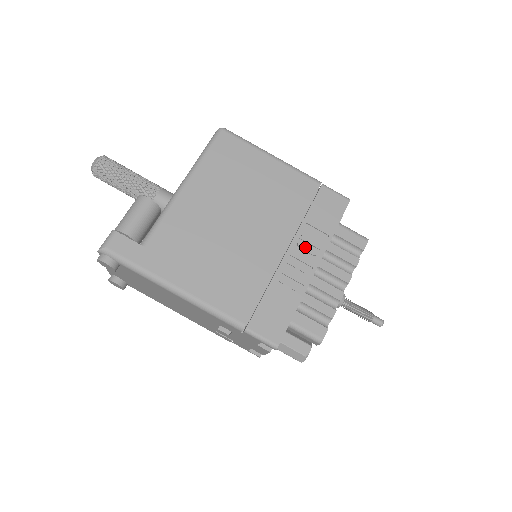
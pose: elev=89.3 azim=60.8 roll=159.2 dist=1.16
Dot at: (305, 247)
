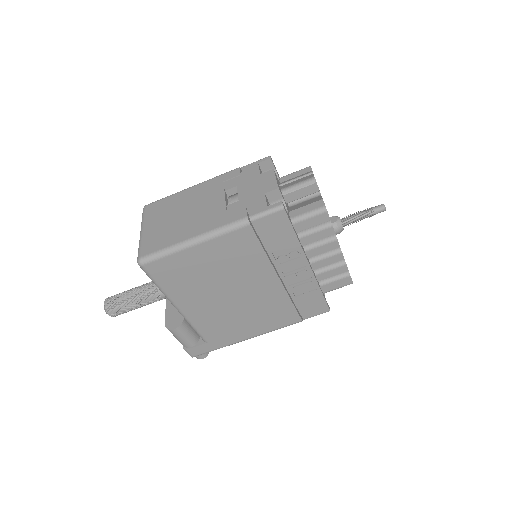
Dot at: (289, 264)
